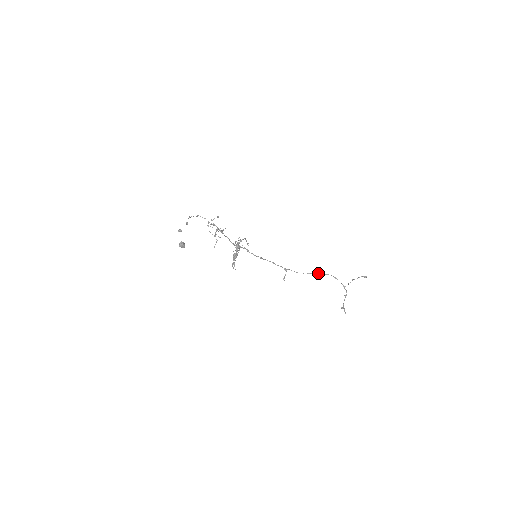
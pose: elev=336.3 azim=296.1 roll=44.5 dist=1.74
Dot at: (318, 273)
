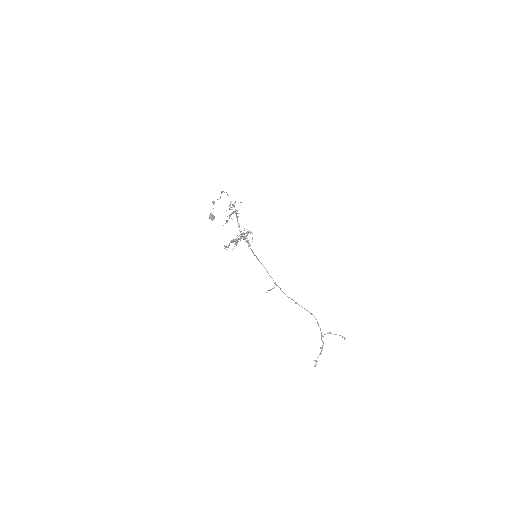
Dot at: (304, 308)
